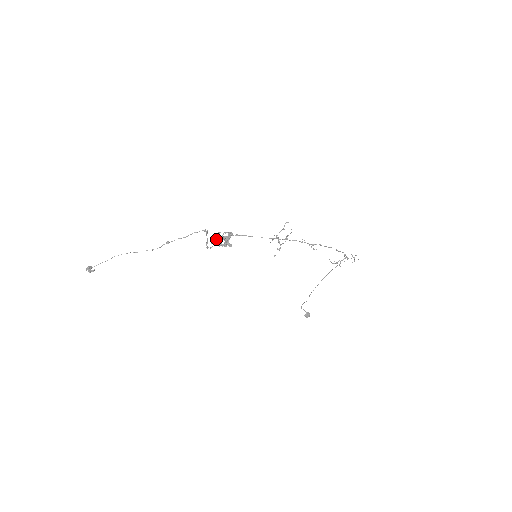
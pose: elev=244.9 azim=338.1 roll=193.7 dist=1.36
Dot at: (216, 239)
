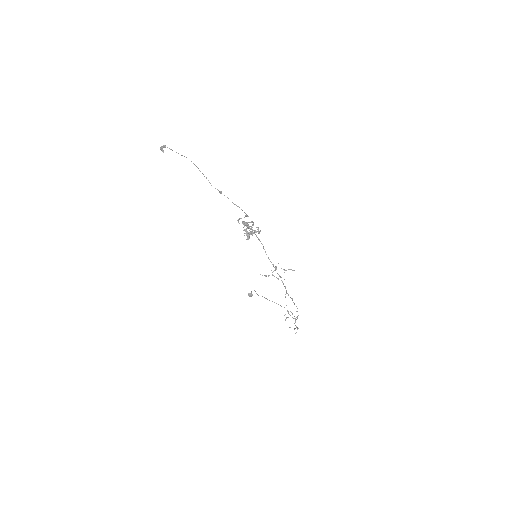
Dot at: (247, 225)
